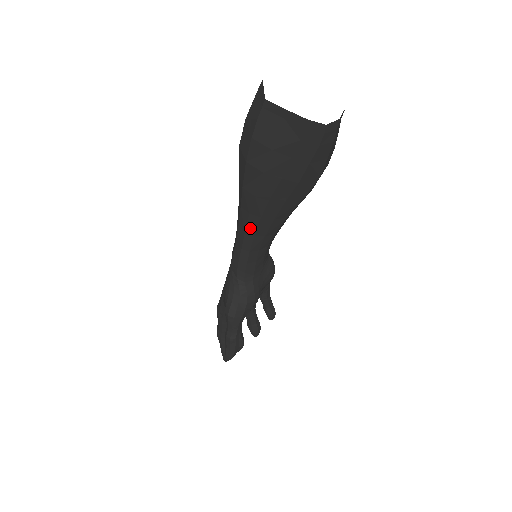
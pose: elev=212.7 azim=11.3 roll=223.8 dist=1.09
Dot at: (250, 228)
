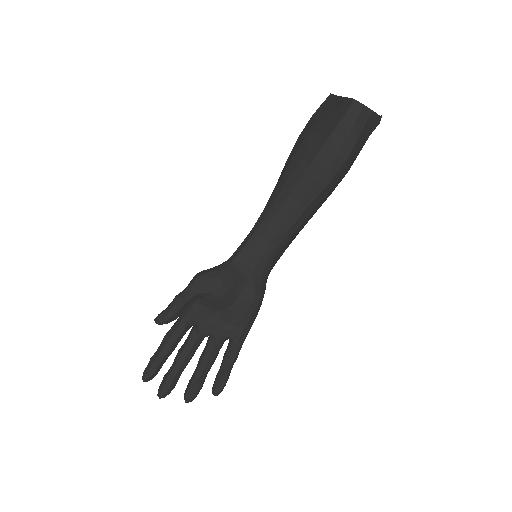
Dot at: (270, 203)
